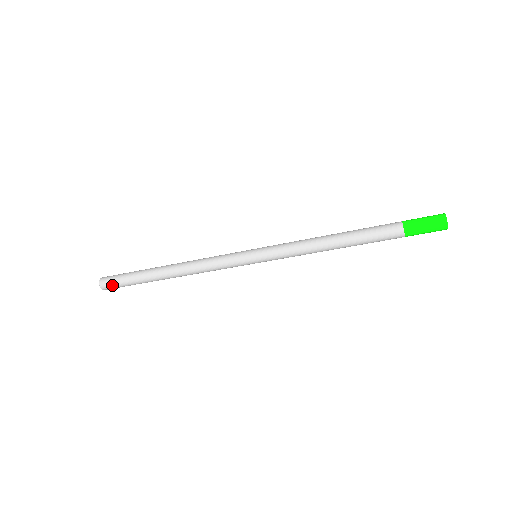
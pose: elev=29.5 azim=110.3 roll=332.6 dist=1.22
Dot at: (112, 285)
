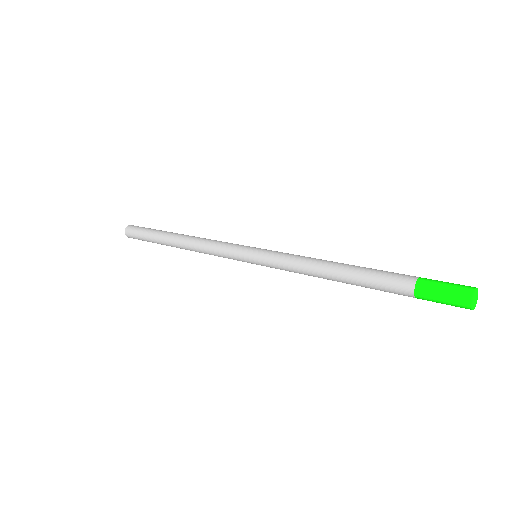
Dot at: occluded
